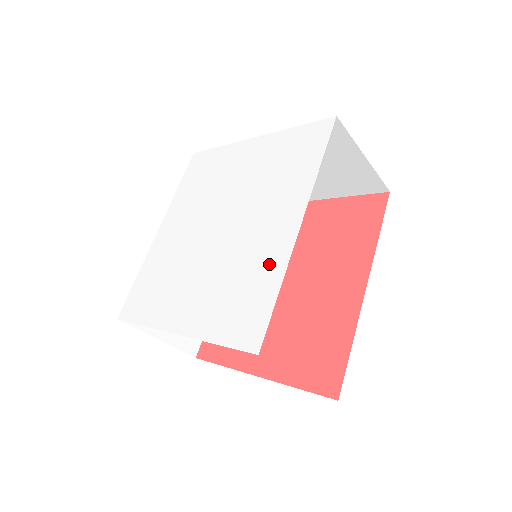
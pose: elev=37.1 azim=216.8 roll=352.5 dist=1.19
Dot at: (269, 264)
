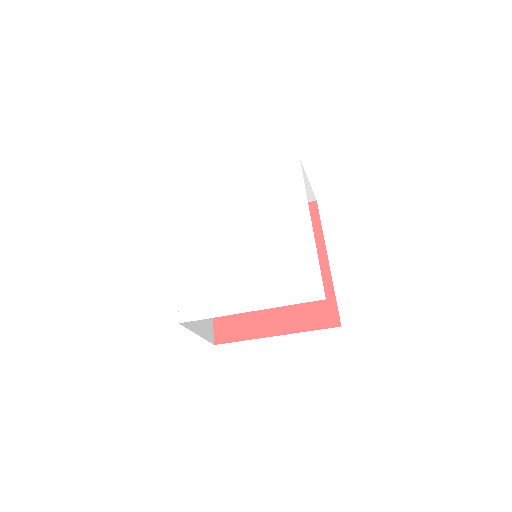
Dot at: (302, 251)
